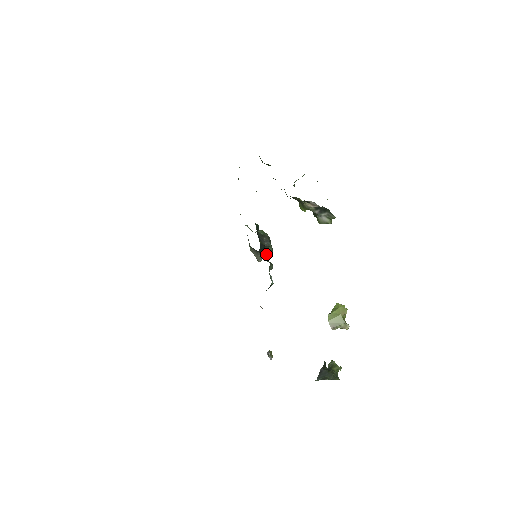
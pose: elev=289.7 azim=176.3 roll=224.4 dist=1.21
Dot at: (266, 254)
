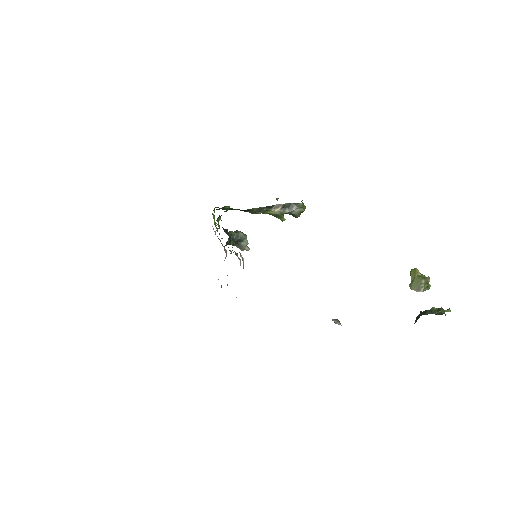
Dot at: (245, 240)
